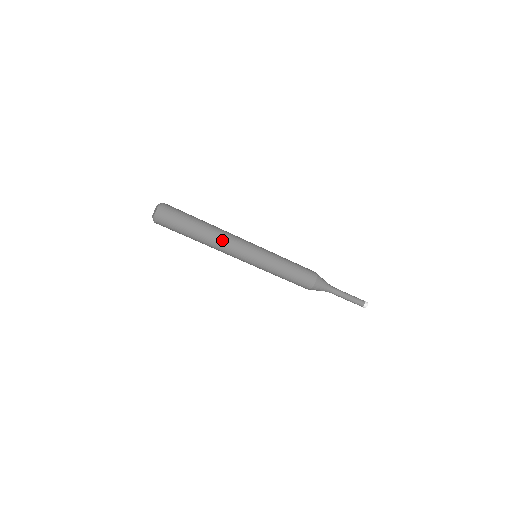
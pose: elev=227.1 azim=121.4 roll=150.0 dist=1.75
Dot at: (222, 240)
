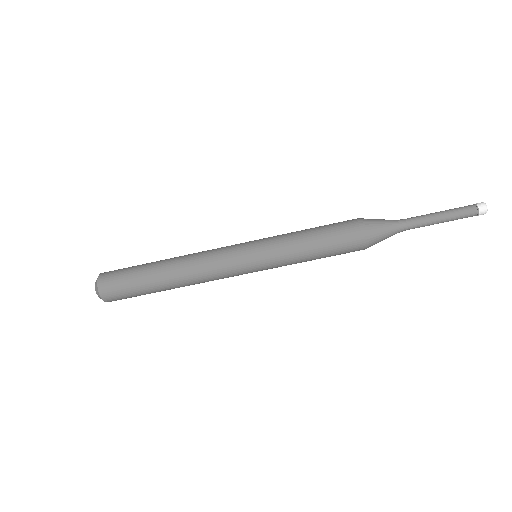
Dot at: (189, 257)
